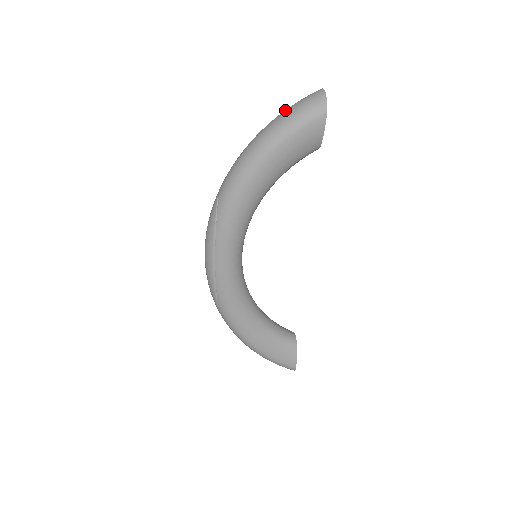
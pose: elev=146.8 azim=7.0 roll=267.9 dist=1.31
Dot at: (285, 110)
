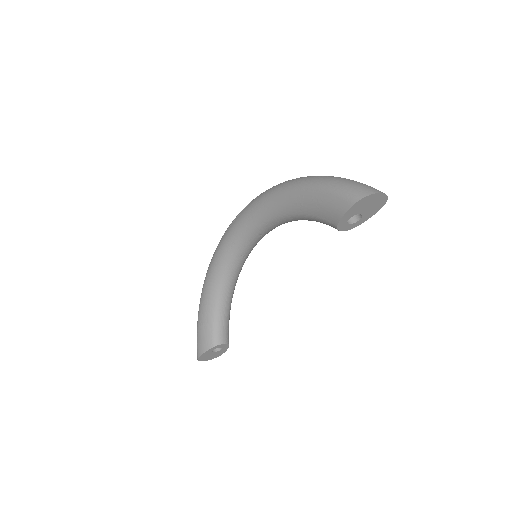
Dot at: occluded
